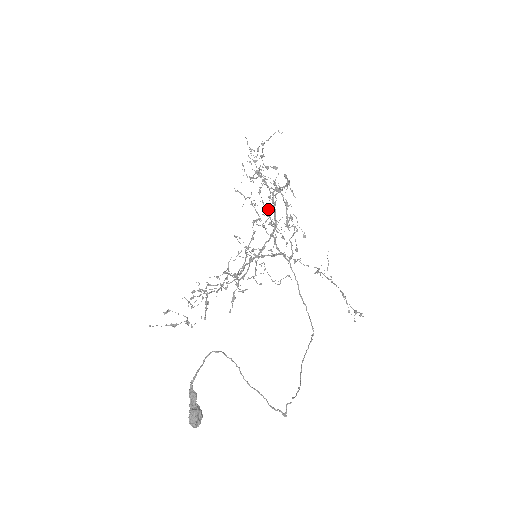
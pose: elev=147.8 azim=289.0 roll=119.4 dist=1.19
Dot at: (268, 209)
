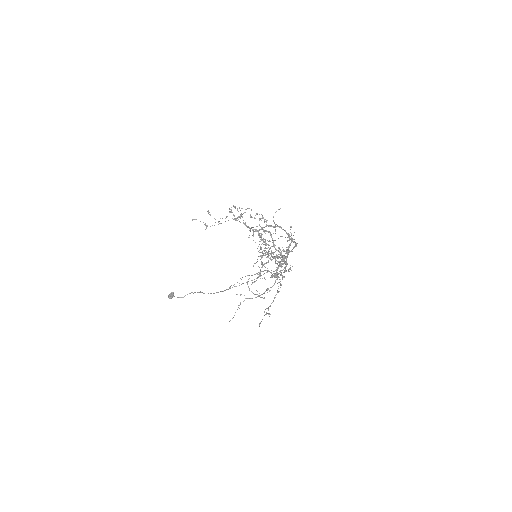
Dot at: occluded
